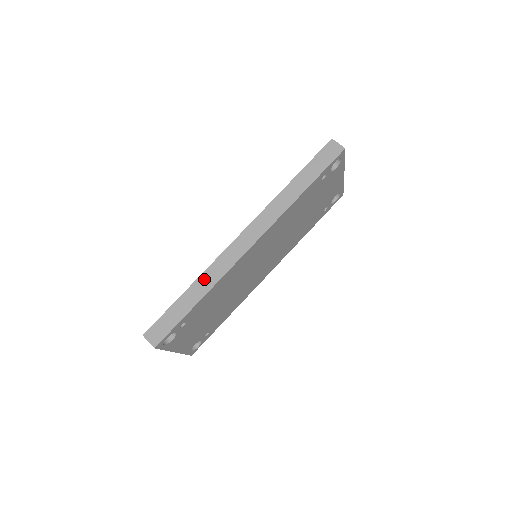
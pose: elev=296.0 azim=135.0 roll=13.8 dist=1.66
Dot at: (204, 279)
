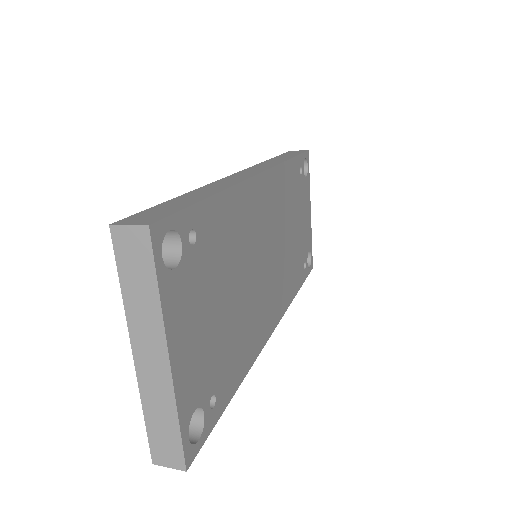
Dot at: (209, 187)
